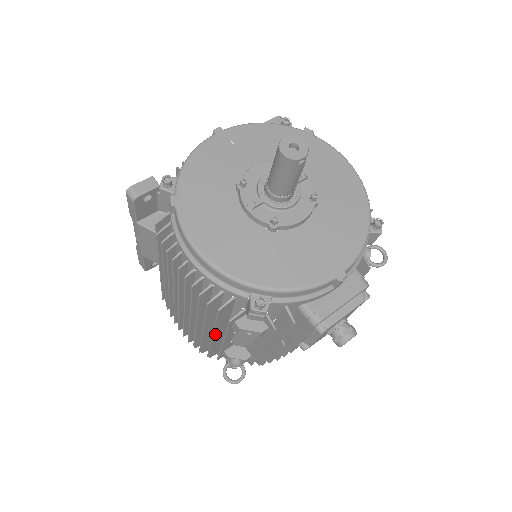
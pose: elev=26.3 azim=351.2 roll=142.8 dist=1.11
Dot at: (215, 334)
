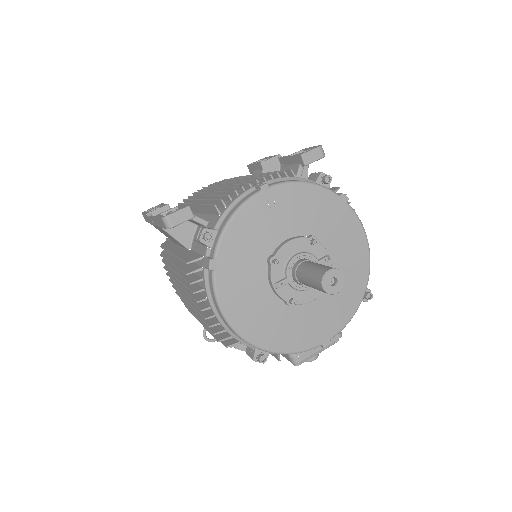
Dot at: occluded
